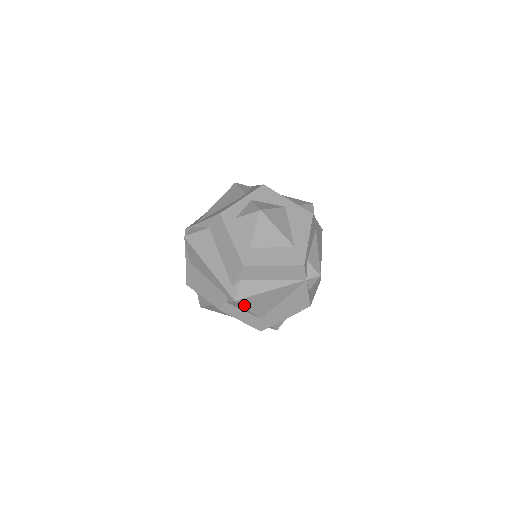
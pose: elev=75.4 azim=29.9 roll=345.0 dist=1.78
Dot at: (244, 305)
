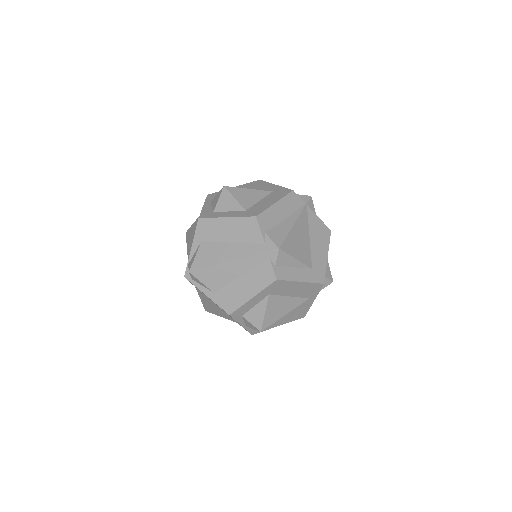
Dot at: (289, 253)
